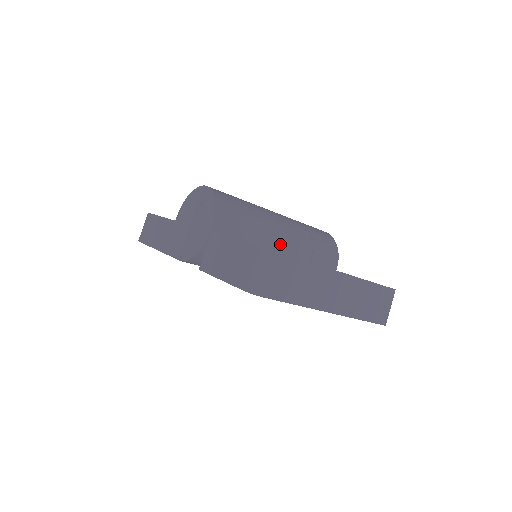
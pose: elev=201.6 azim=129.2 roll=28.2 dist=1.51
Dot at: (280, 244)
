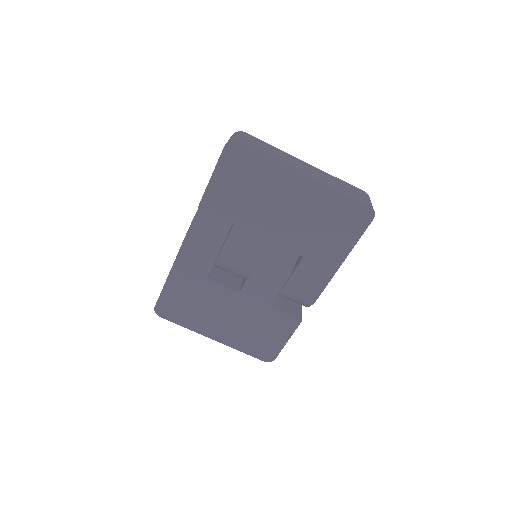
Dot at: occluded
